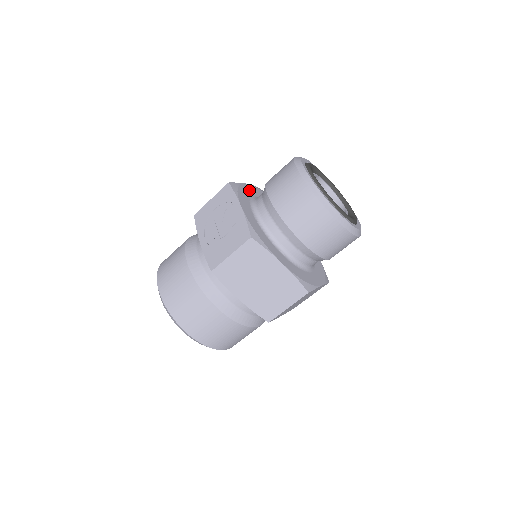
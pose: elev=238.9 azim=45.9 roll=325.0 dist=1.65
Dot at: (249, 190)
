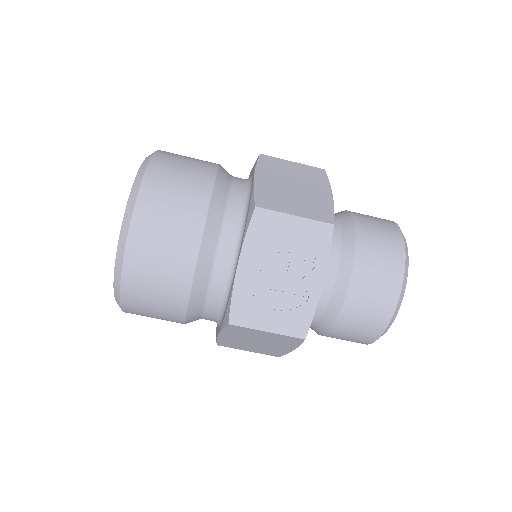
Dot at: occluded
